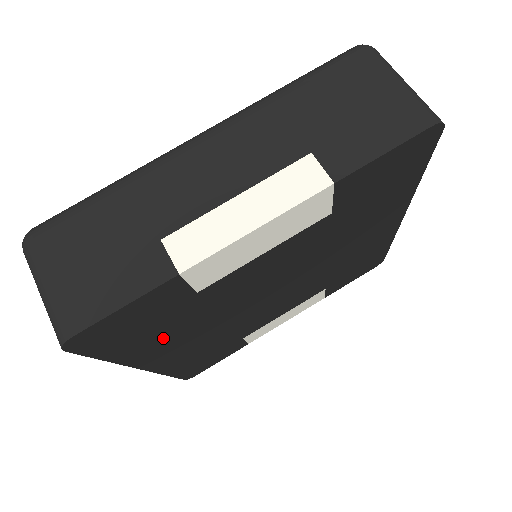
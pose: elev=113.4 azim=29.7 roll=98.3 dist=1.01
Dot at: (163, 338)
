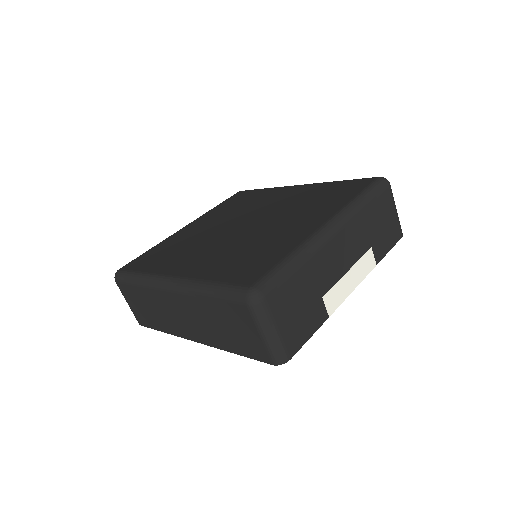
Dot at: occluded
